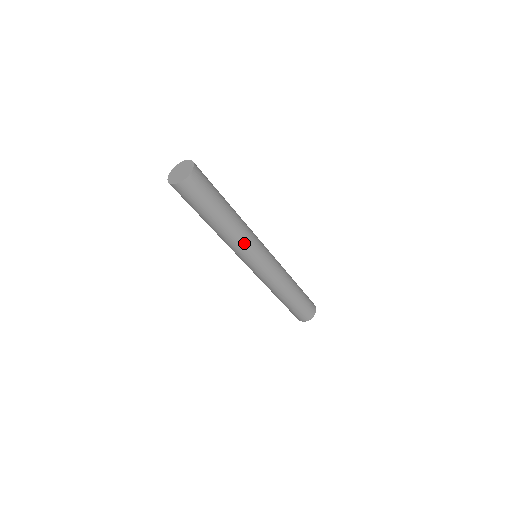
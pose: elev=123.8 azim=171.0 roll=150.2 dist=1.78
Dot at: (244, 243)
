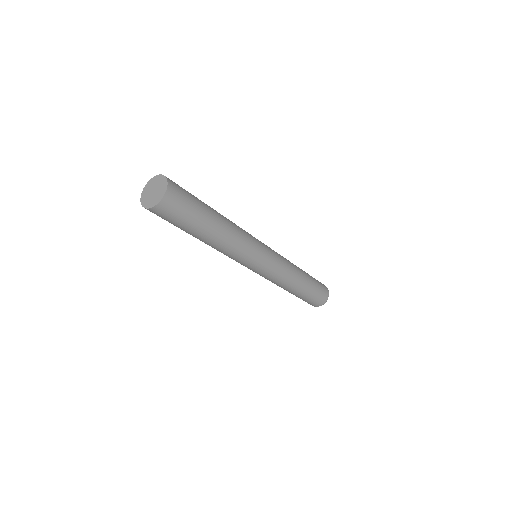
Dot at: (229, 256)
